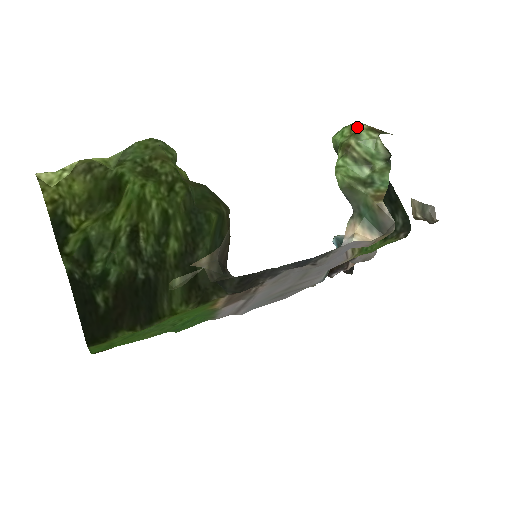
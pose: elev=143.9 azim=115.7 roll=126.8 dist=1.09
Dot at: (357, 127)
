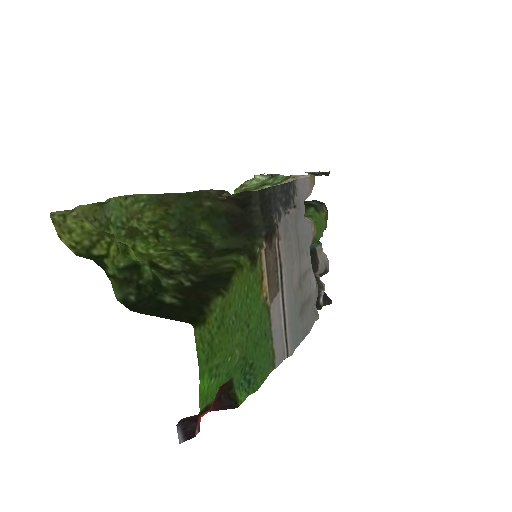
Dot at: (239, 186)
